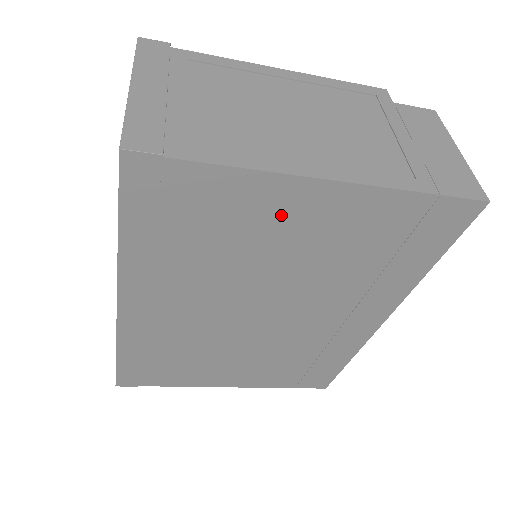
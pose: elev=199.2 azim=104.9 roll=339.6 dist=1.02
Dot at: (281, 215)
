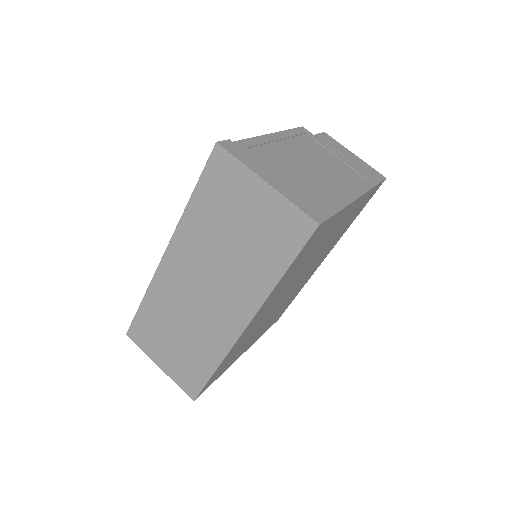
Dot at: (337, 224)
